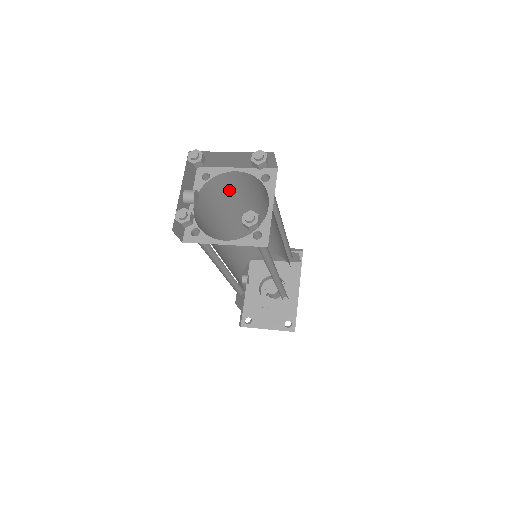
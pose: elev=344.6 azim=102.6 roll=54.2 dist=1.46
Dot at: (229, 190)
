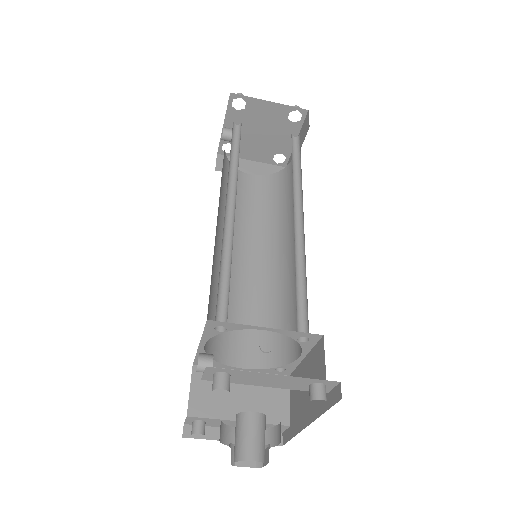
Dot at: (238, 193)
